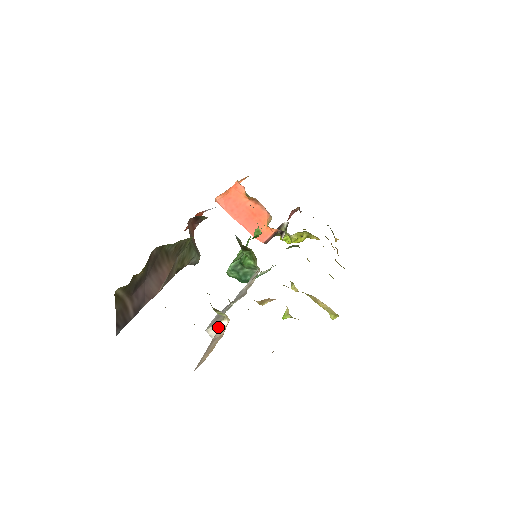
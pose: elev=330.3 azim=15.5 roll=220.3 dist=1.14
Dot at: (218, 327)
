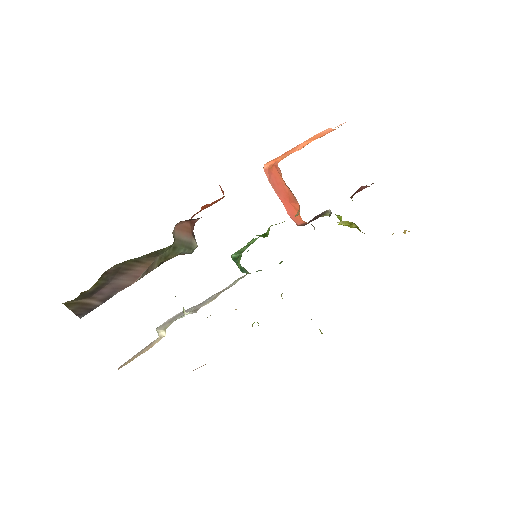
Dot at: (160, 334)
